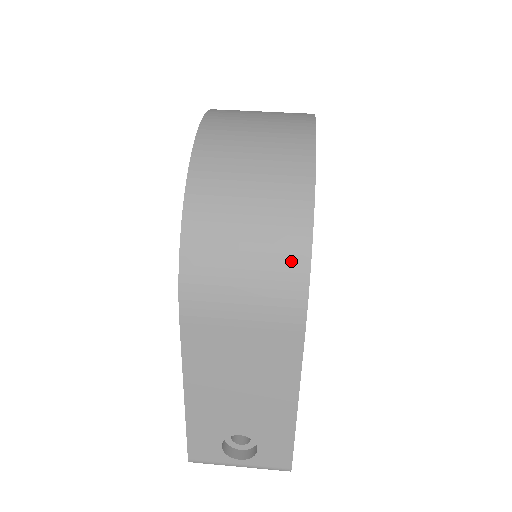
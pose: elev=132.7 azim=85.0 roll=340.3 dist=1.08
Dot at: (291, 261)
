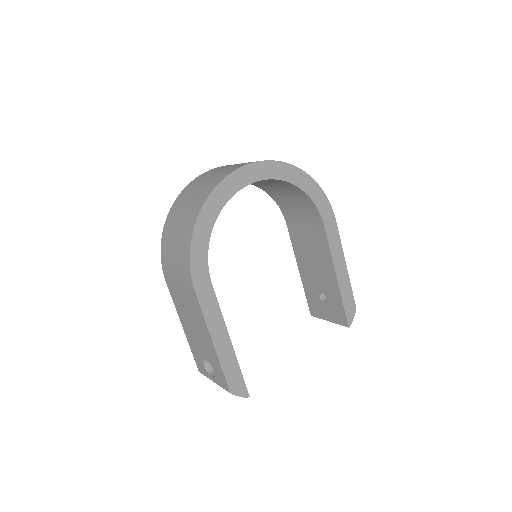
Dot at: (185, 252)
